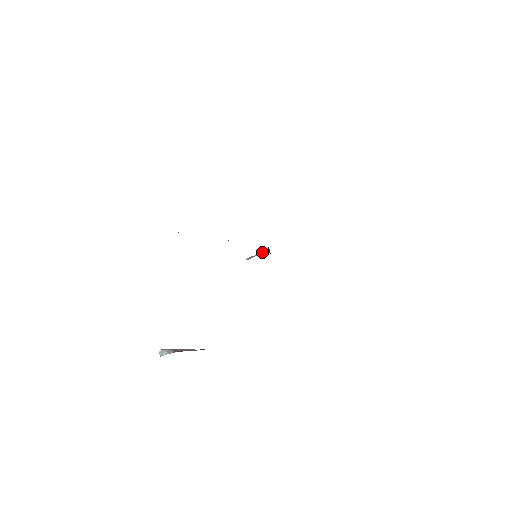
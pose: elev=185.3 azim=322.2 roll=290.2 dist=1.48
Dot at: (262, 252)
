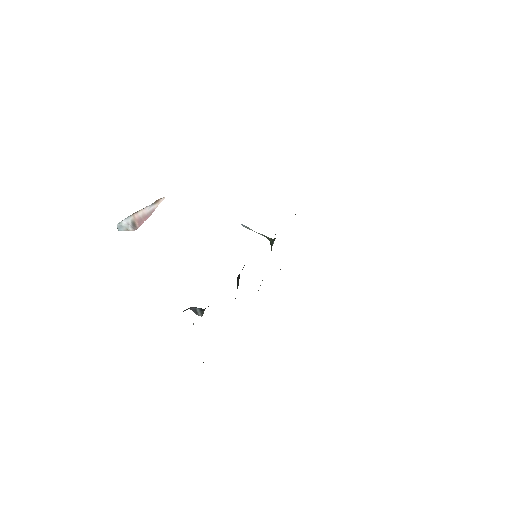
Dot at: (263, 235)
